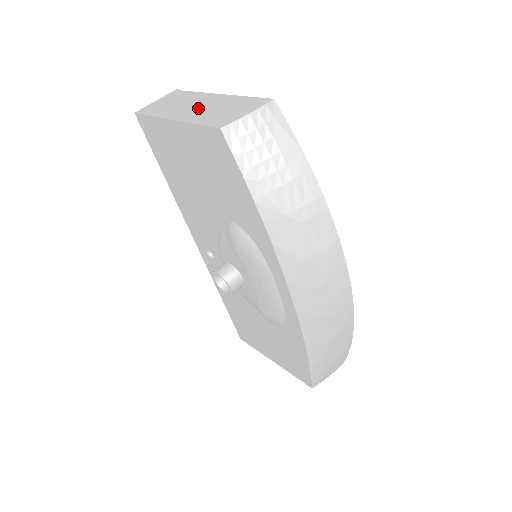
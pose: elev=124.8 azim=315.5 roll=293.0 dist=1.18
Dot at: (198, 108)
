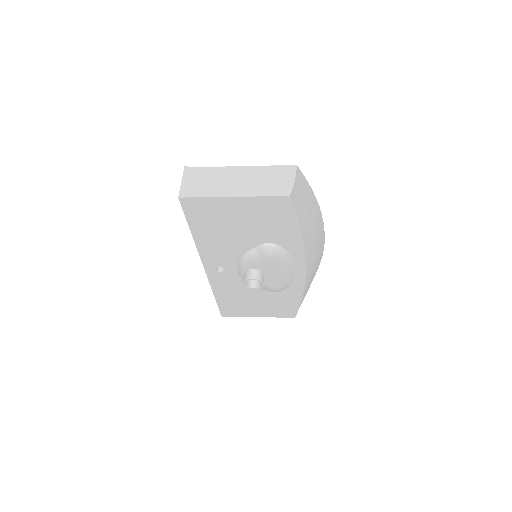
Dot at: (242, 182)
